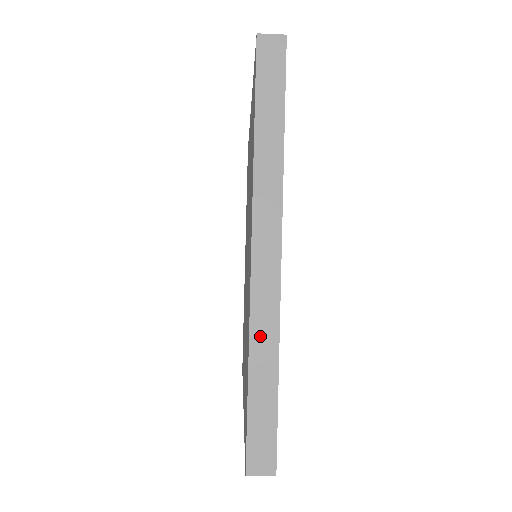
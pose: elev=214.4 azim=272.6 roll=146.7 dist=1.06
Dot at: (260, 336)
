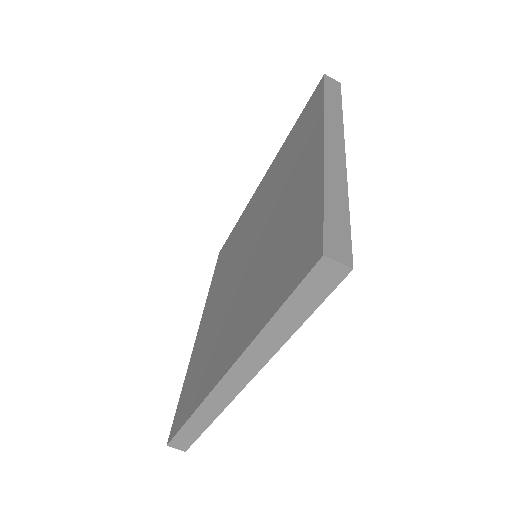
Dot at: (332, 176)
